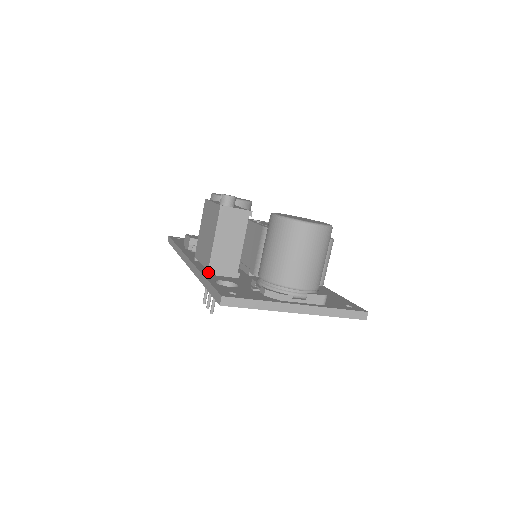
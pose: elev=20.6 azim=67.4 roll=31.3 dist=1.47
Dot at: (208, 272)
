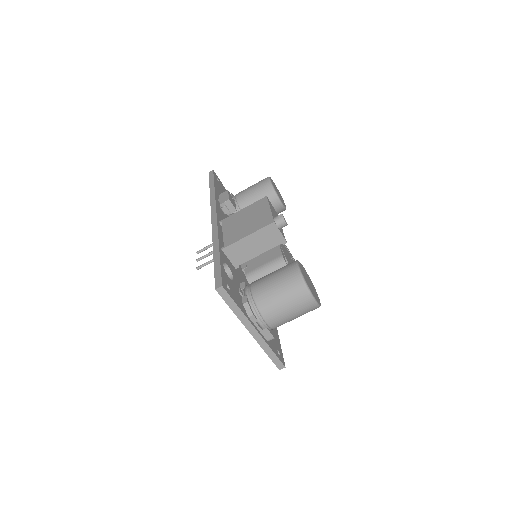
Dot at: (223, 249)
